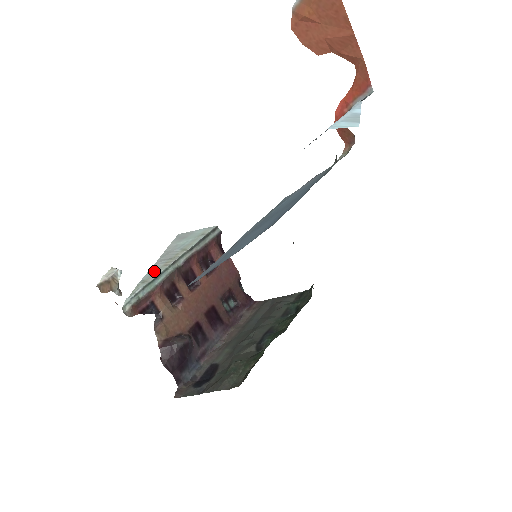
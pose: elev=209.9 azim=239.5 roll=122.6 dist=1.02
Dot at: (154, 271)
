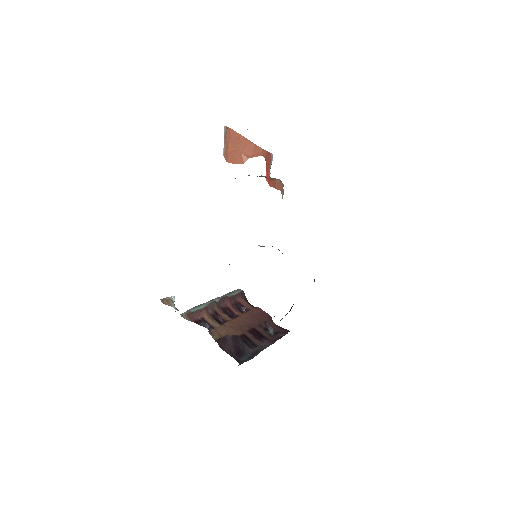
Dot at: occluded
